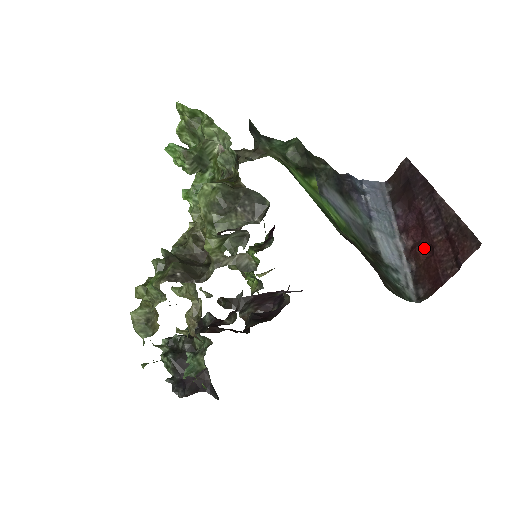
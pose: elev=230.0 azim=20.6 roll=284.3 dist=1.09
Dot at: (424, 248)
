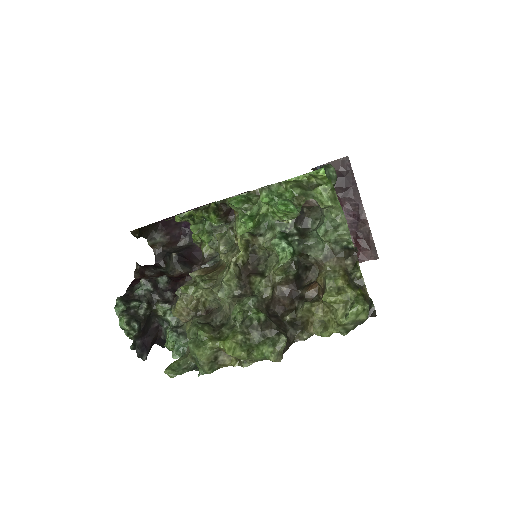
Dot at: occluded
